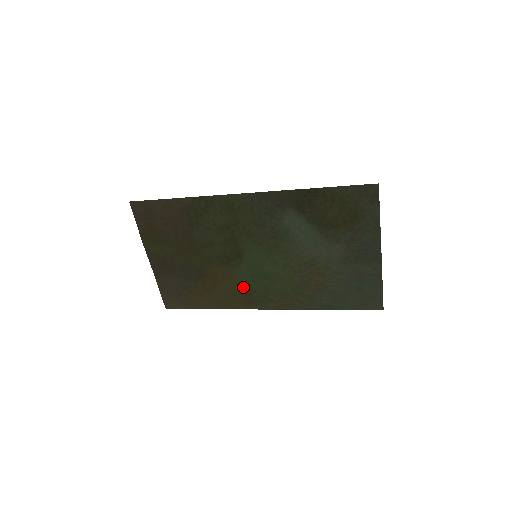
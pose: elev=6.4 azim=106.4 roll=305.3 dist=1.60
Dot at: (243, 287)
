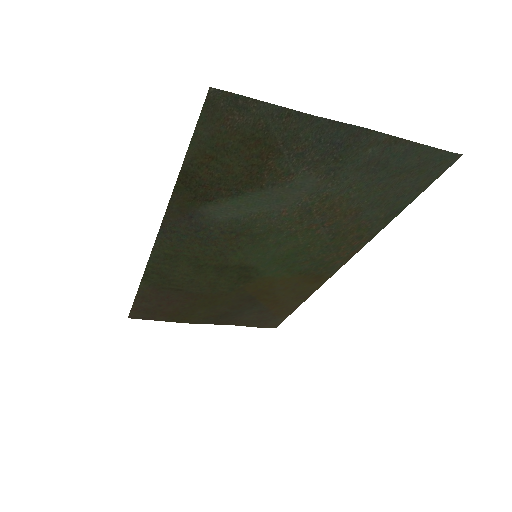
Dot at: (293, 276)
